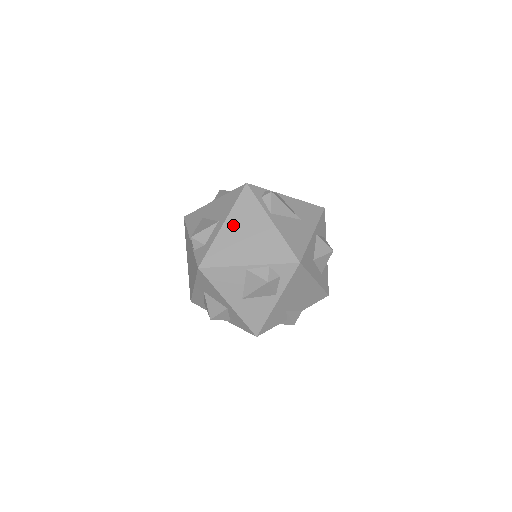
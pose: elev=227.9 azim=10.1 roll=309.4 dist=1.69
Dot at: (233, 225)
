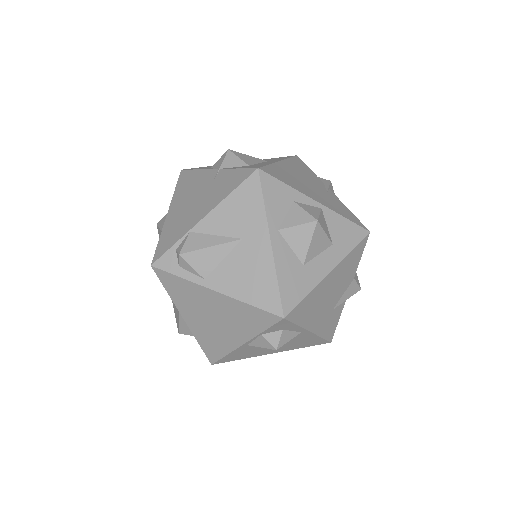
Dot at: (190, 315)
